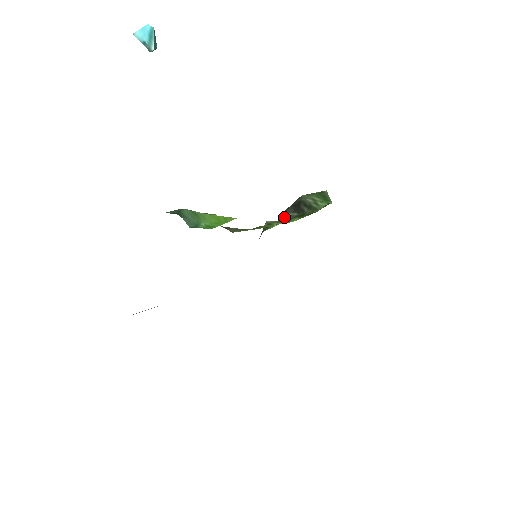
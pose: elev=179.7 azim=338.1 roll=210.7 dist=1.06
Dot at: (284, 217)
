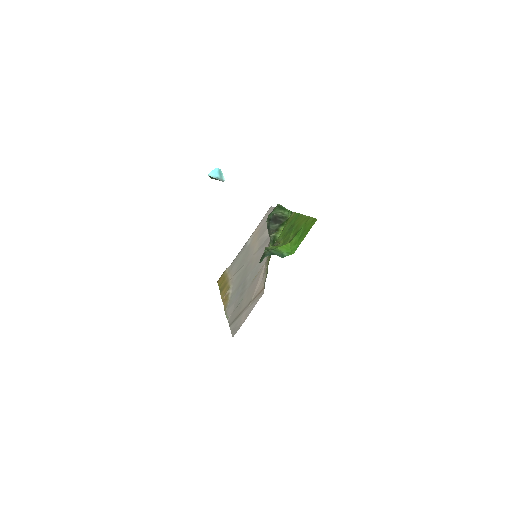
Dot at: (272, 229)
